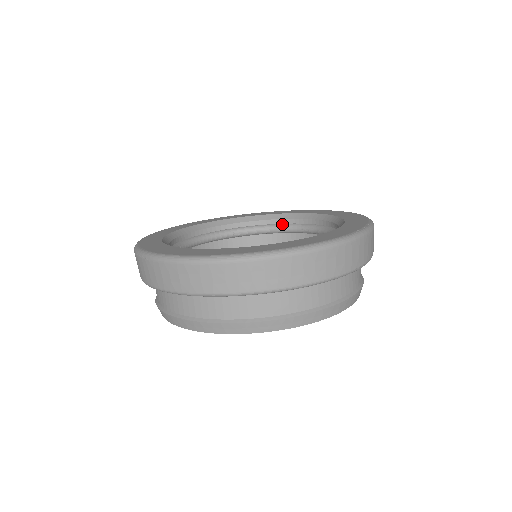
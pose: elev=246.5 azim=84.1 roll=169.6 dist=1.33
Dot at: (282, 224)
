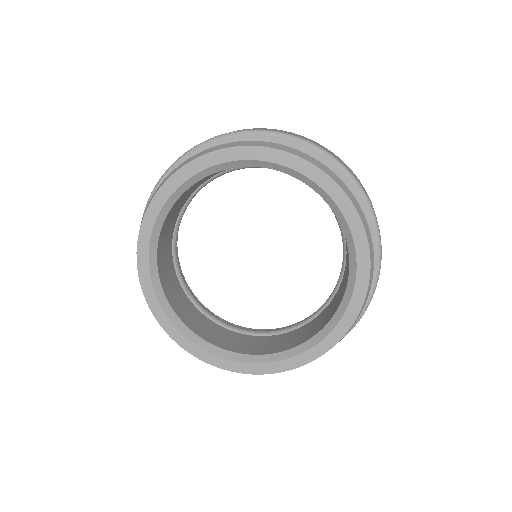
Dot at: (265, 331)
